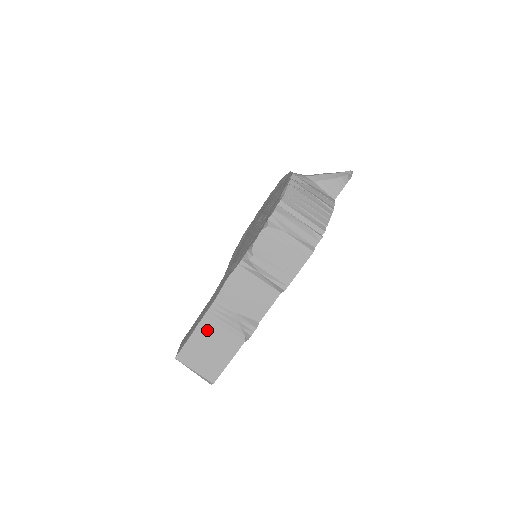
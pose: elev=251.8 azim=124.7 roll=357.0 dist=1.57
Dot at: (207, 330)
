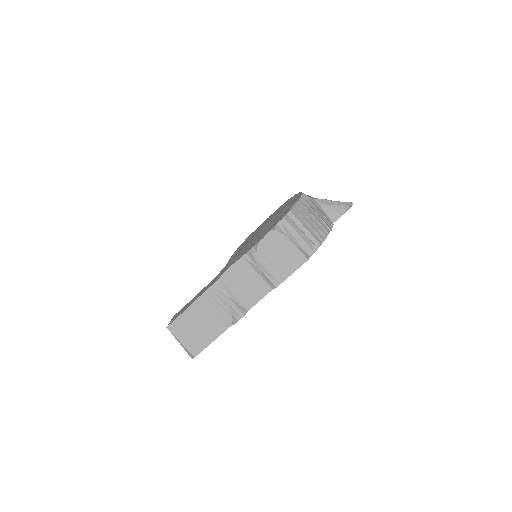
Dot at: (201, 308)
